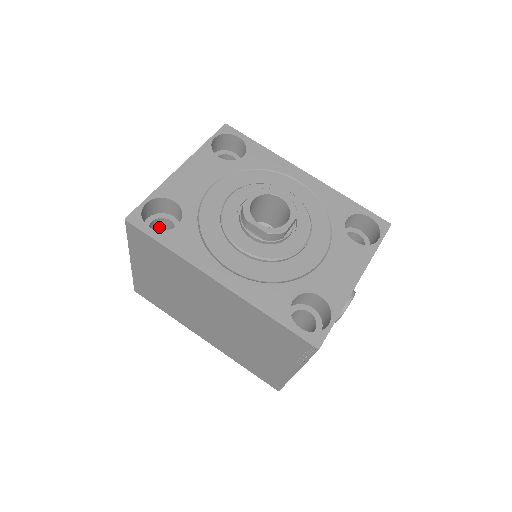
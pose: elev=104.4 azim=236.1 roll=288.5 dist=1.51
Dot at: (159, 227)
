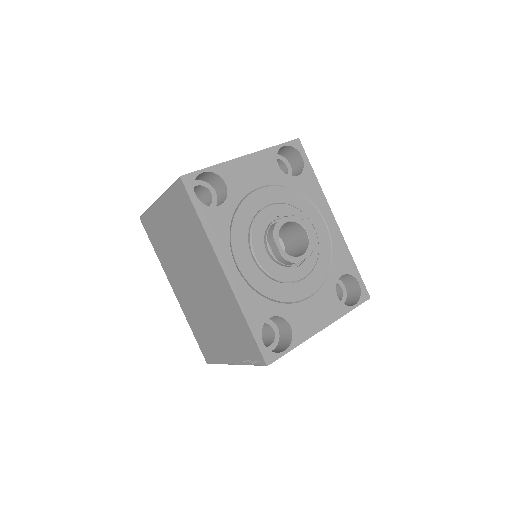
Dot at: (198, 191)
